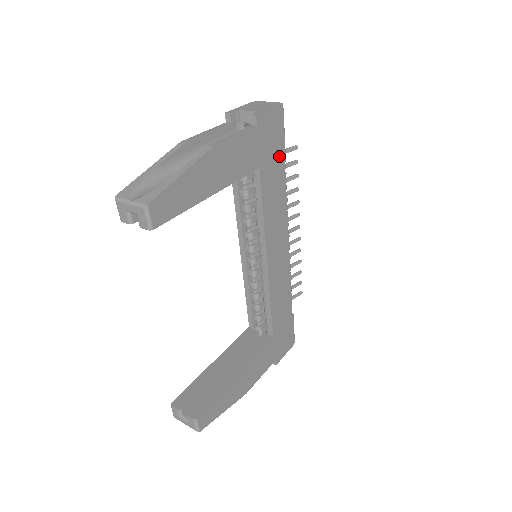
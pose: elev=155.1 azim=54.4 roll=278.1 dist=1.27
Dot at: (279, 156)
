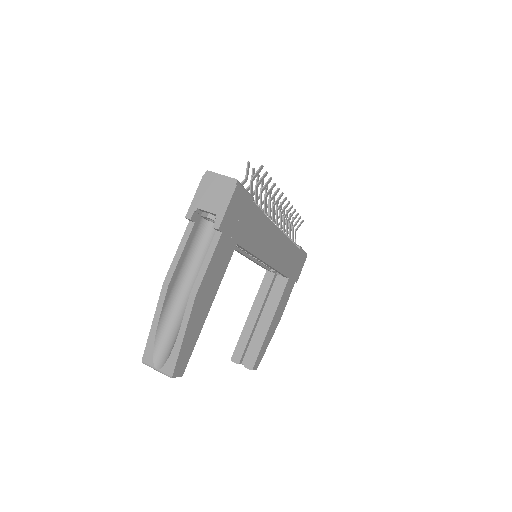
Dot at: (250, 211)
